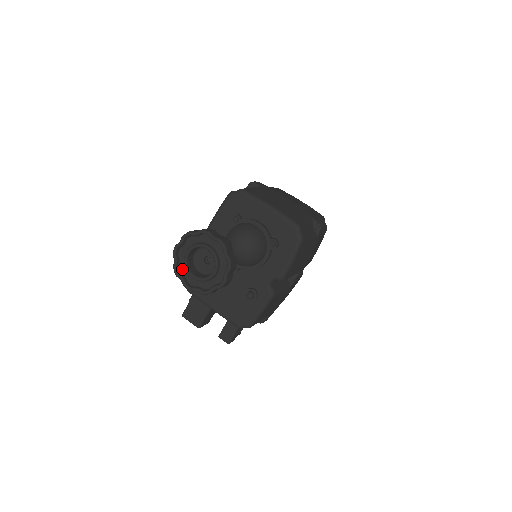
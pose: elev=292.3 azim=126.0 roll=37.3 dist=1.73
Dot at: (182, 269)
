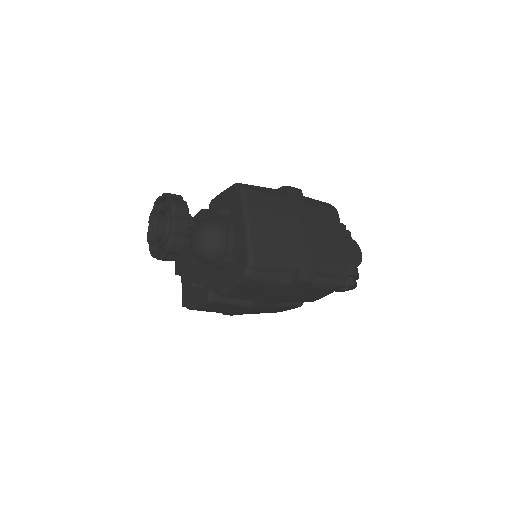
Dot at: occluded
